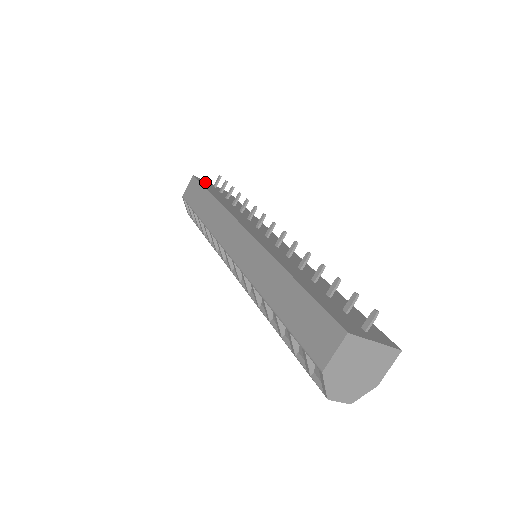
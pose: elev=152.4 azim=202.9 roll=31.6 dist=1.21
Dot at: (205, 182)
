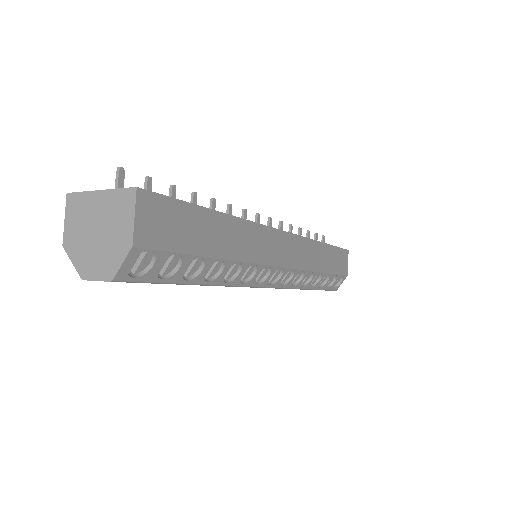
Dot at: occluded
